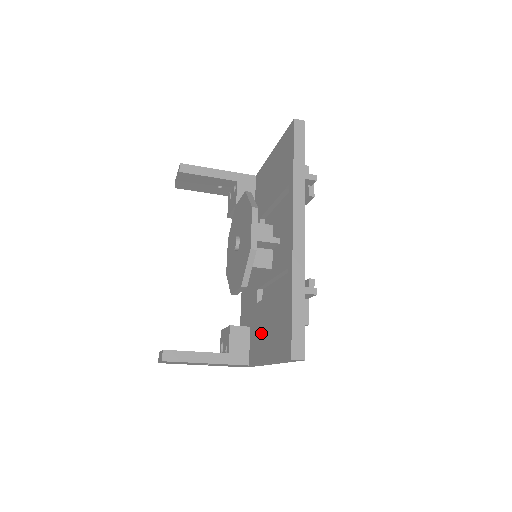
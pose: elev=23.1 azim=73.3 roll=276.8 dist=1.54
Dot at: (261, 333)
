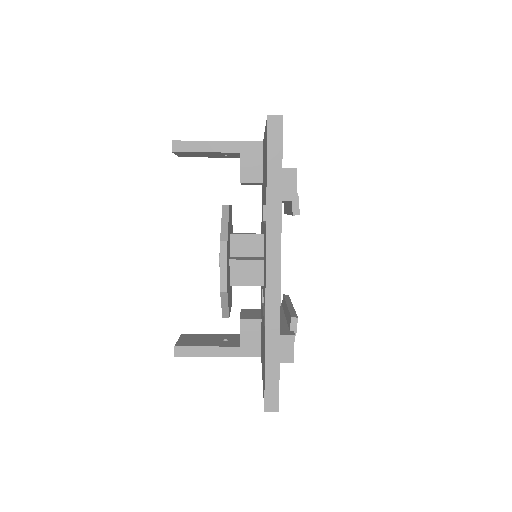
Dot at: occluded
